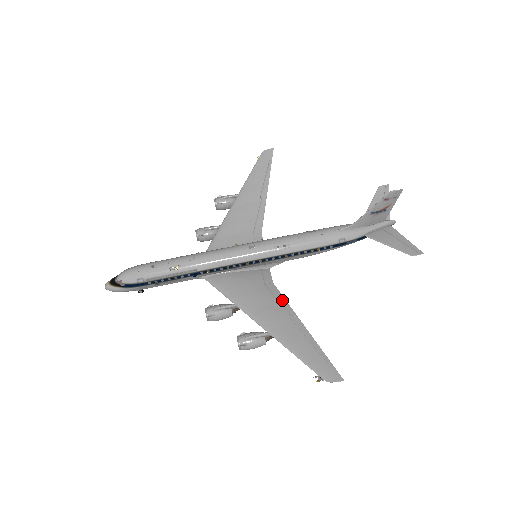
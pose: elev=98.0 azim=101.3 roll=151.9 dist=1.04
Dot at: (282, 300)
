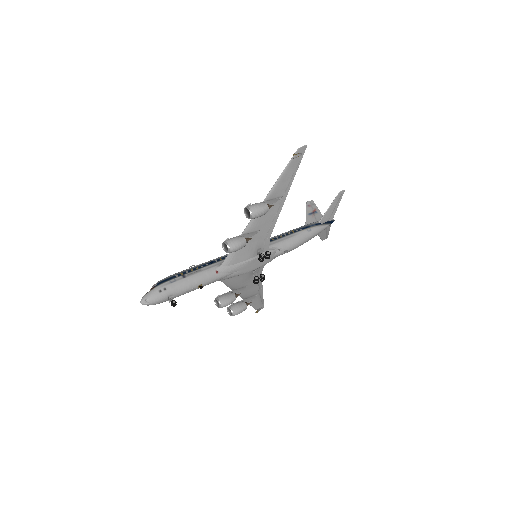
Dot at: (274, 221)
